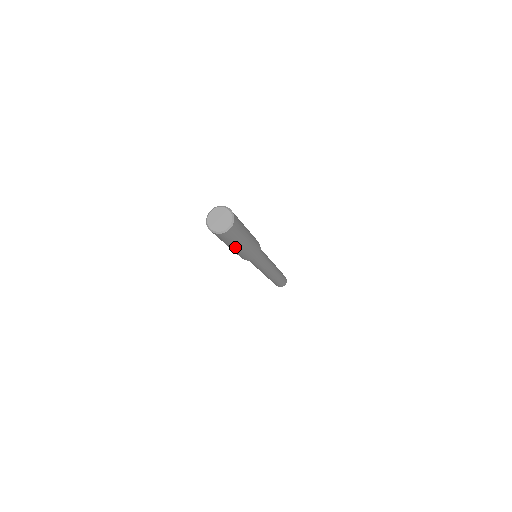
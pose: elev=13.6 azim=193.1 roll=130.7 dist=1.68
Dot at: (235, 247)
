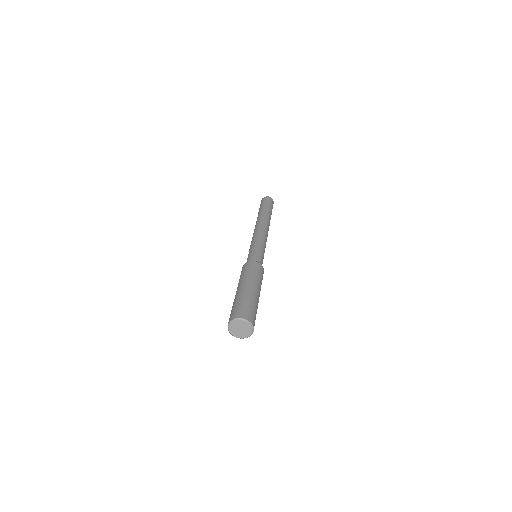
Dot at: occluded
